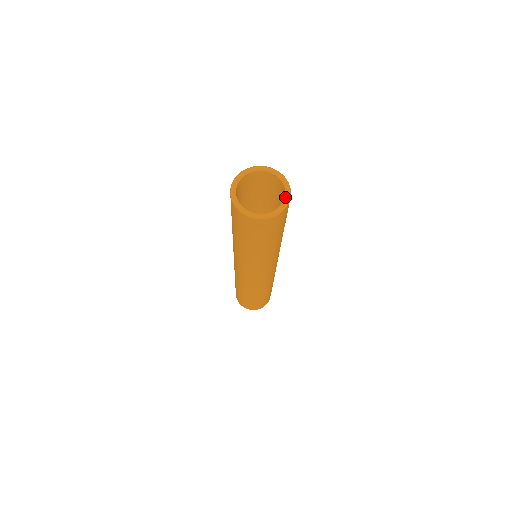
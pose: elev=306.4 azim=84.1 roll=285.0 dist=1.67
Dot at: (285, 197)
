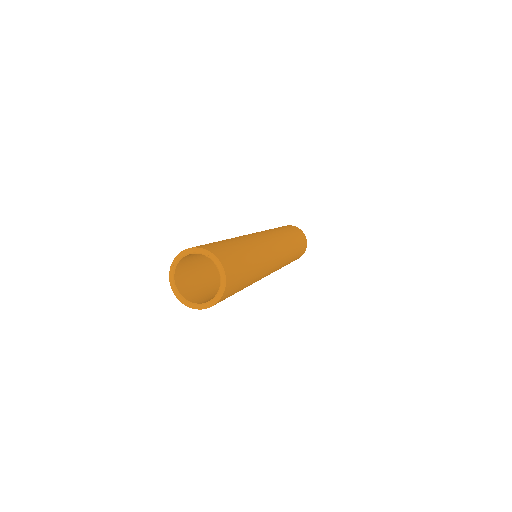
Dot at: (213, 299)
